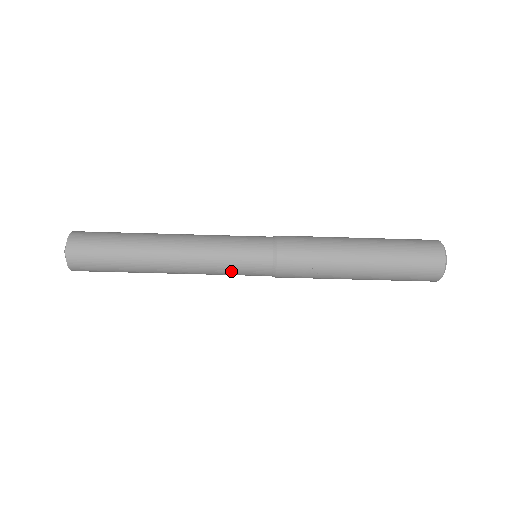
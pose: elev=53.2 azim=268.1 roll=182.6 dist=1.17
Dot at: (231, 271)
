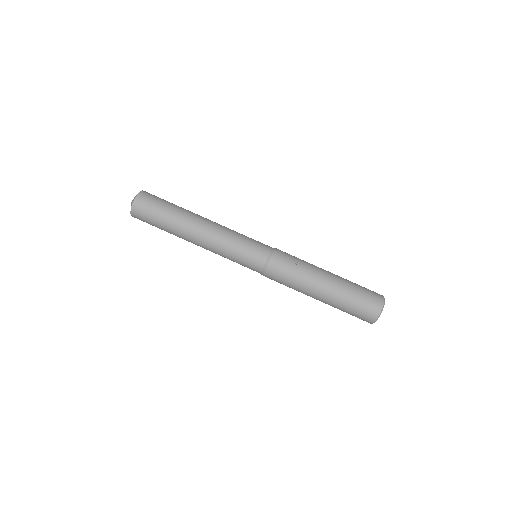
Dot at: (240, 246)
